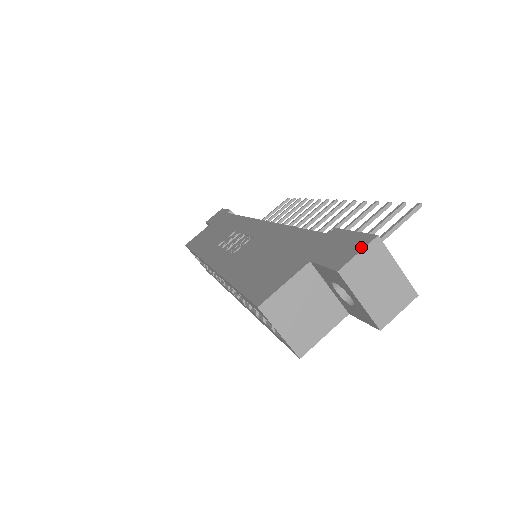
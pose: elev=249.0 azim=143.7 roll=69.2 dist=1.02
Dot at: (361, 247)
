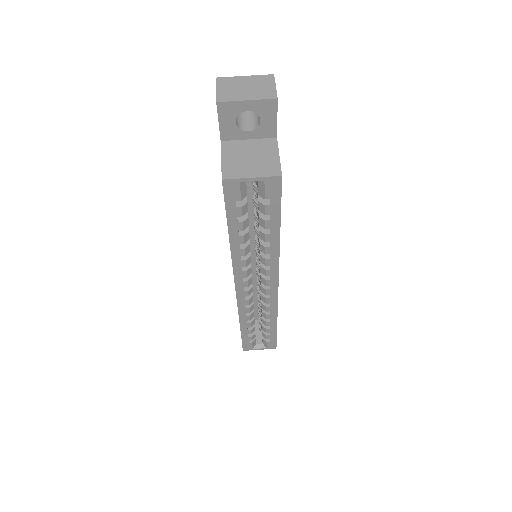
Dot at: (216, 89)
